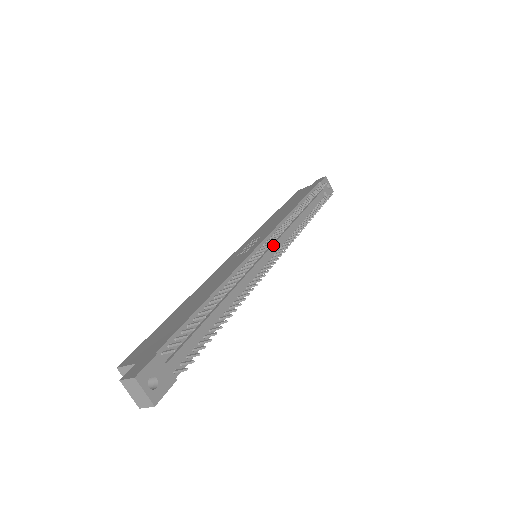
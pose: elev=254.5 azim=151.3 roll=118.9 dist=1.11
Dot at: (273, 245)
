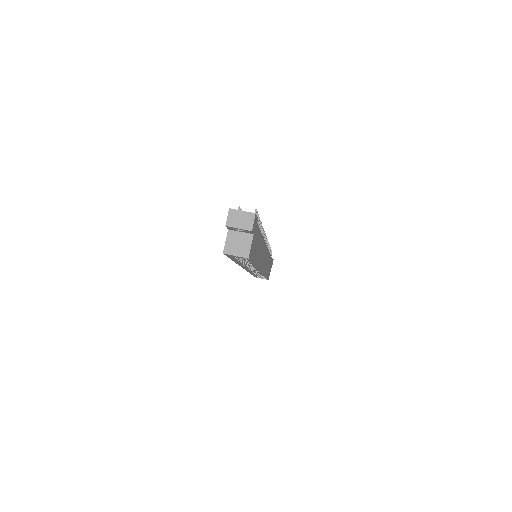
Dot at: occluded
